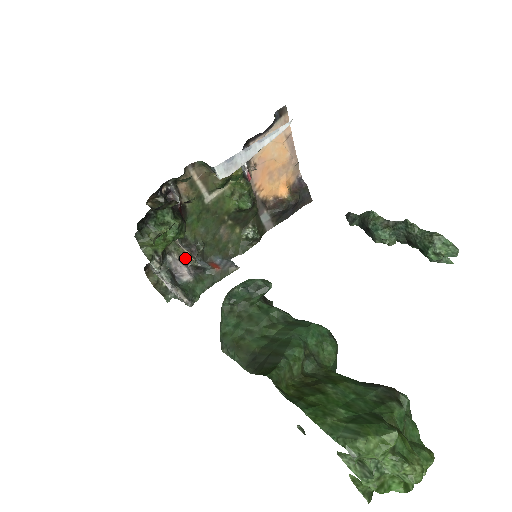
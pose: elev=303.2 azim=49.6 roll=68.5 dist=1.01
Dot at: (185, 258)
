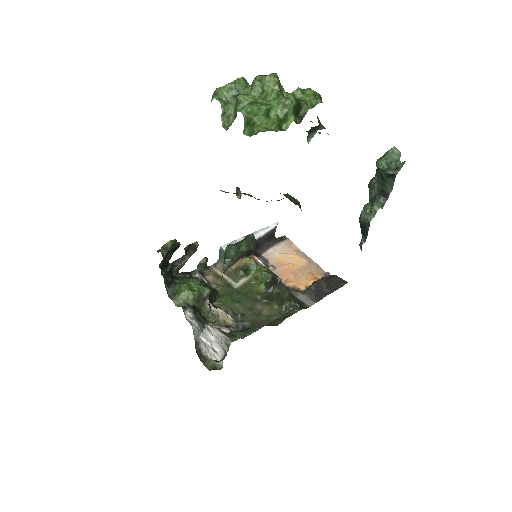
Dot at: (226, 326)
